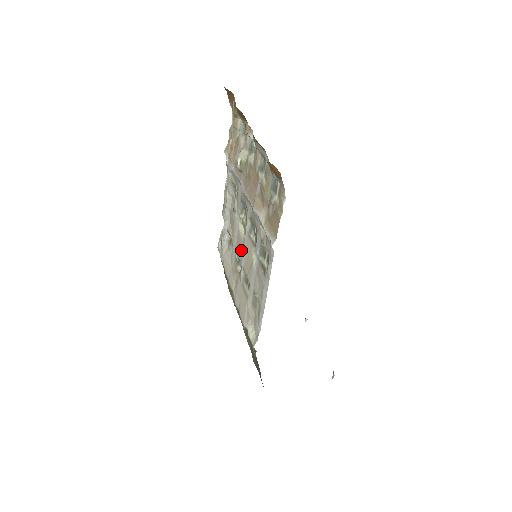
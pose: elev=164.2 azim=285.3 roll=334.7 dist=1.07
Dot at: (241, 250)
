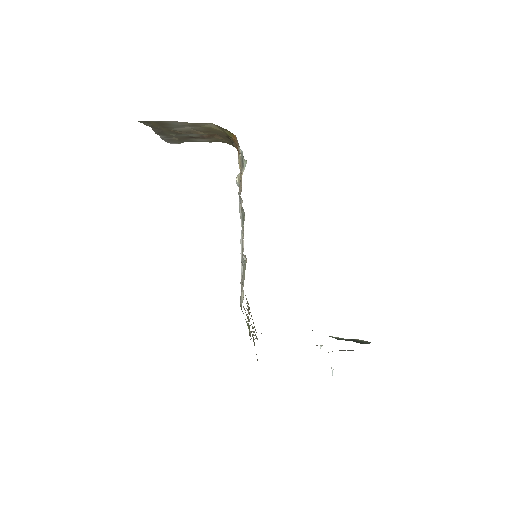
Dot at: occluded
